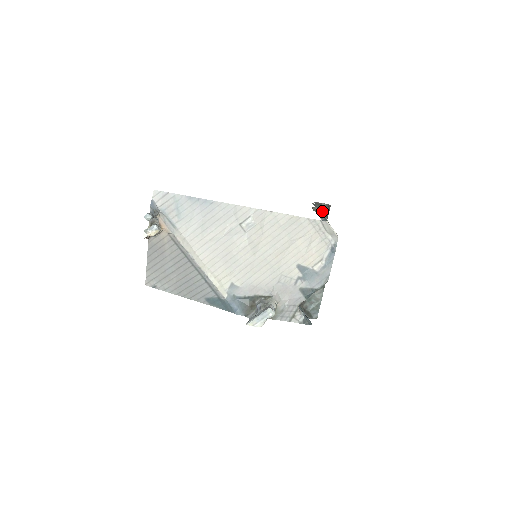
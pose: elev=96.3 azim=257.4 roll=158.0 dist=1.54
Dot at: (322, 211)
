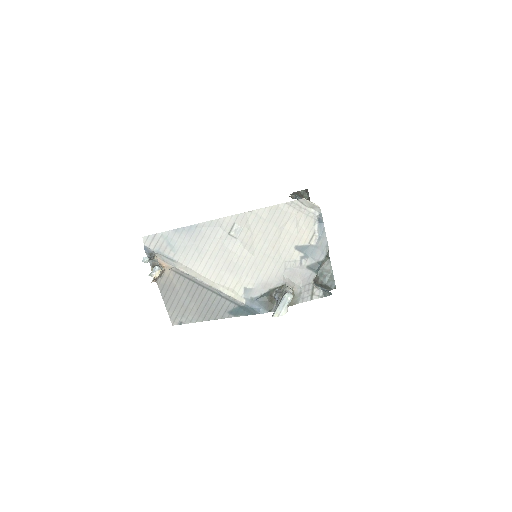
Dot at: occluded
